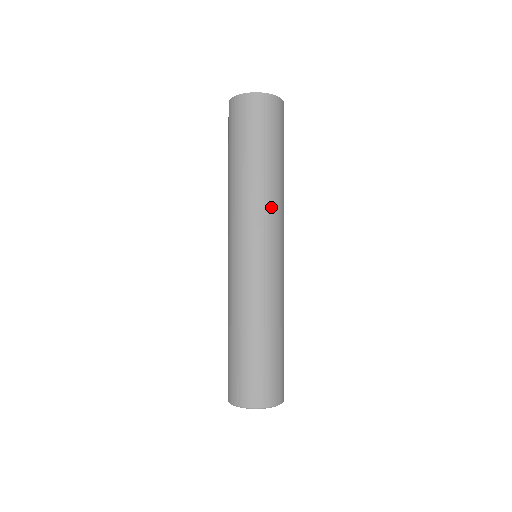
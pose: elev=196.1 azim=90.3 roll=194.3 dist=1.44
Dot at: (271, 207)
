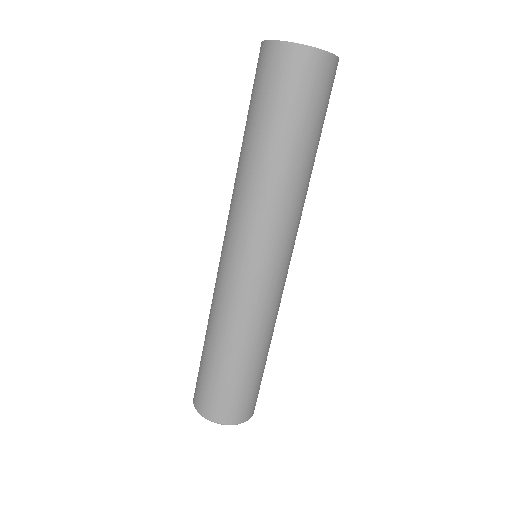
Dot at: (261, 206)
